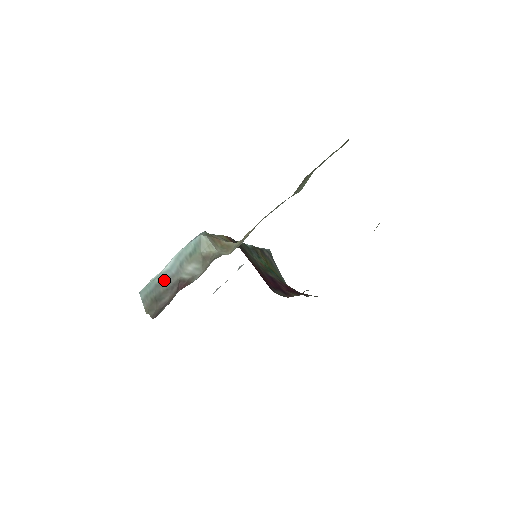
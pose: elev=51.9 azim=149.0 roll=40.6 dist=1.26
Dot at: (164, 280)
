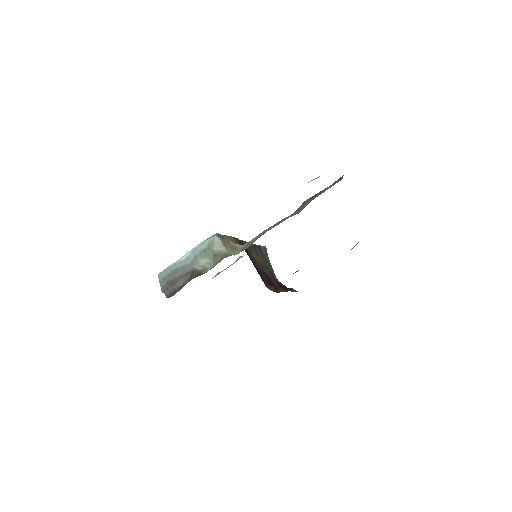
Dot at: (180, 268)
